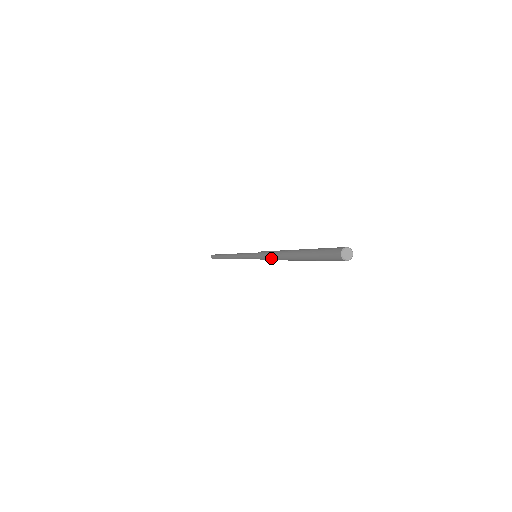
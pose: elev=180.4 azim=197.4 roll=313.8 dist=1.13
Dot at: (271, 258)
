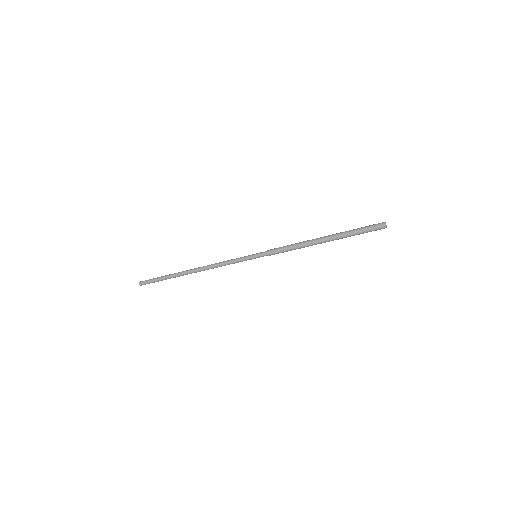
Dot at: (292, 248)
